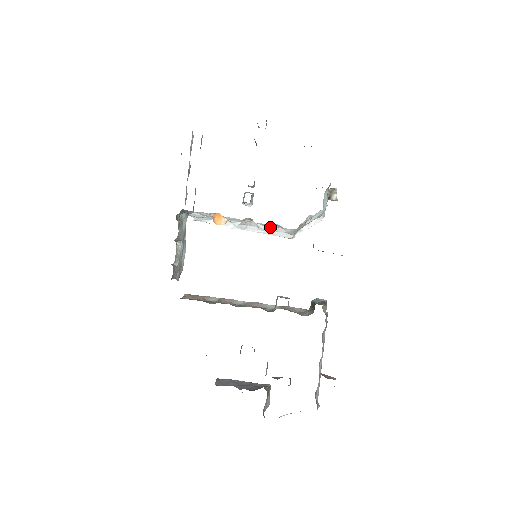
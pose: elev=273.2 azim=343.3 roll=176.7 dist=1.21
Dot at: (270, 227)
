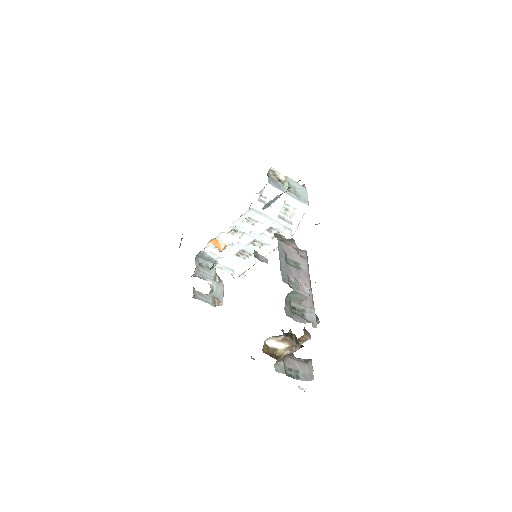
Dot at: (254, 229)
